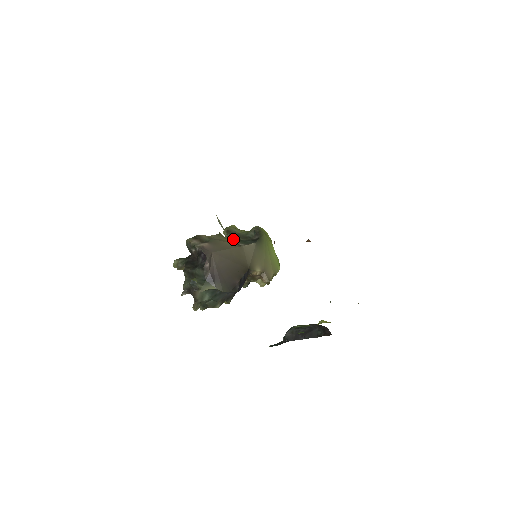
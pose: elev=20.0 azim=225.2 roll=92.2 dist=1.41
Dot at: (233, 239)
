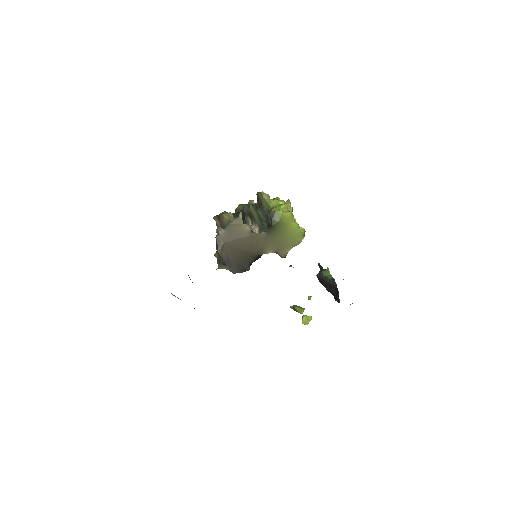
Dot at: (256, 214)
